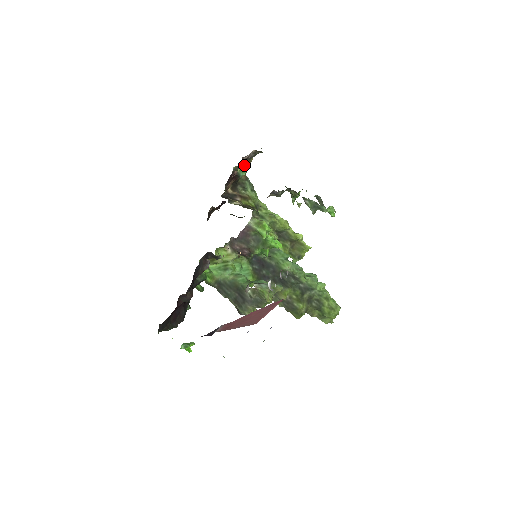
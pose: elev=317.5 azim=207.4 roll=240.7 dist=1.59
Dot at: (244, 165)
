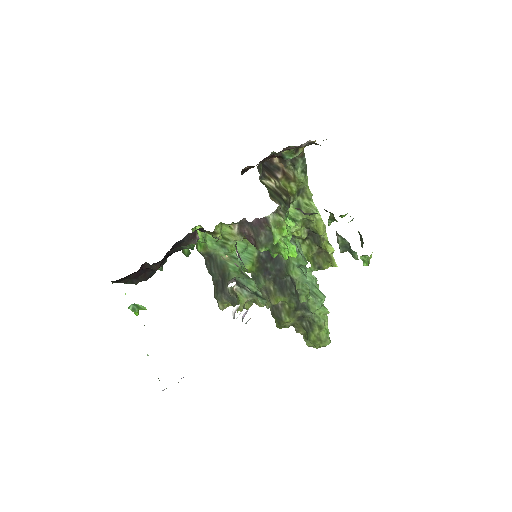
Dot at: (294, 149)
